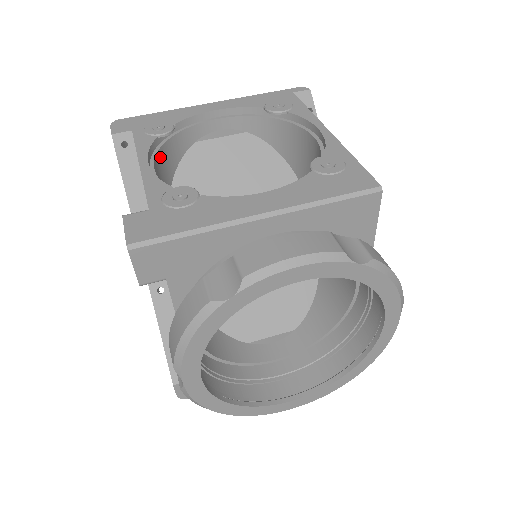
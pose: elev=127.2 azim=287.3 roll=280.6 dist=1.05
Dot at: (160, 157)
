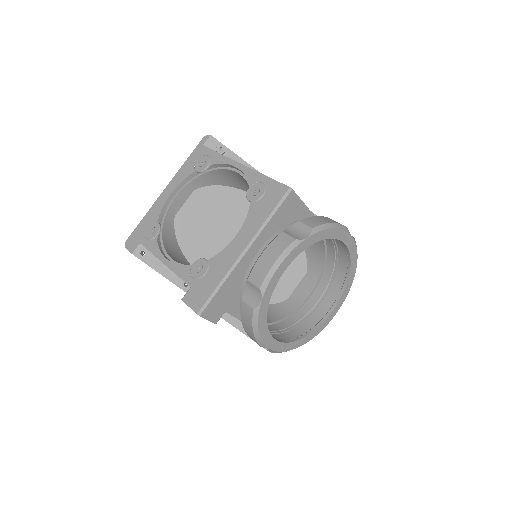
Dot at: (166, 246)
